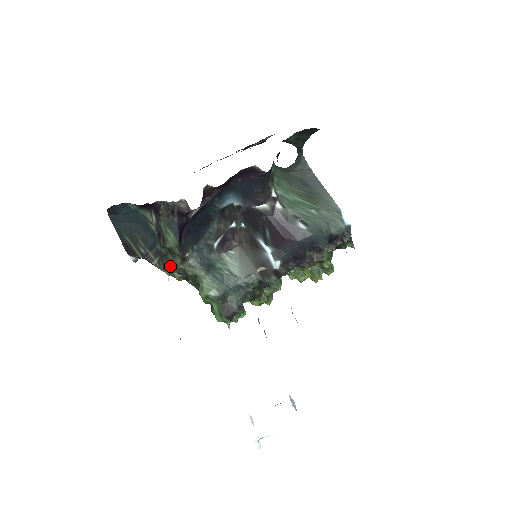
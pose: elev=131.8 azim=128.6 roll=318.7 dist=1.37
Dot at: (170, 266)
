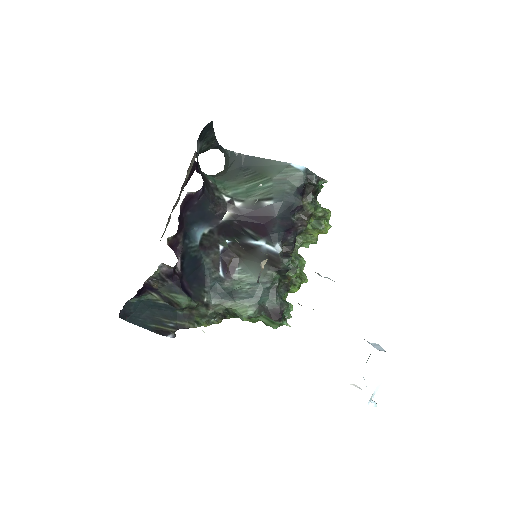
Dot at: (202, 319)
